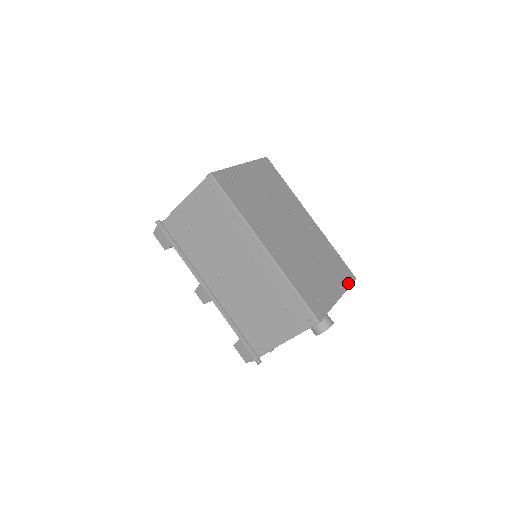
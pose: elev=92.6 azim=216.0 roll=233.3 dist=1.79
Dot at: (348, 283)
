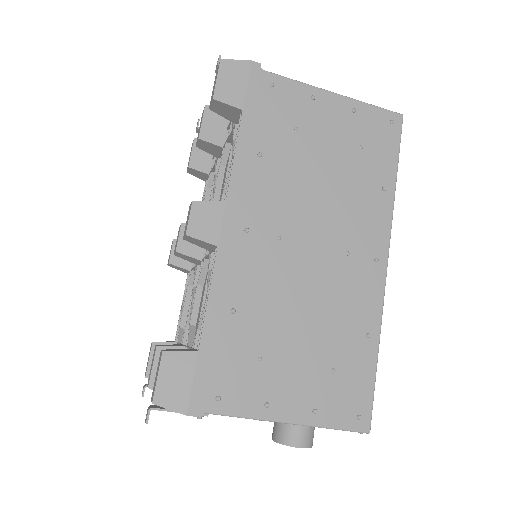
Dot at: occluded
